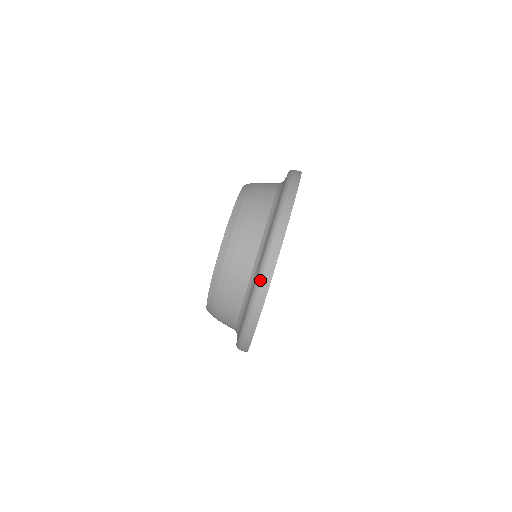
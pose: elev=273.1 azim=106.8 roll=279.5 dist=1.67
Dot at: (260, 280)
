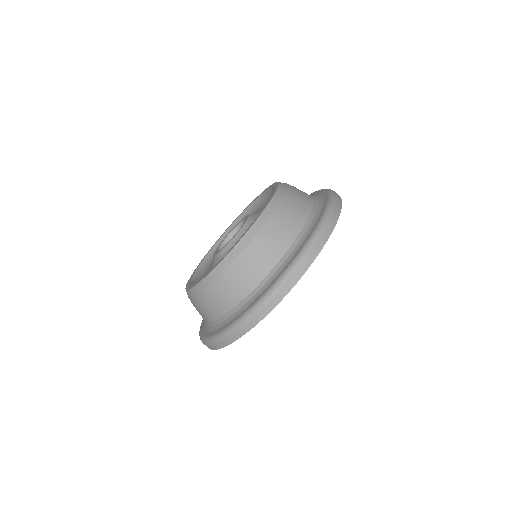
Dot at: (214, 341)
